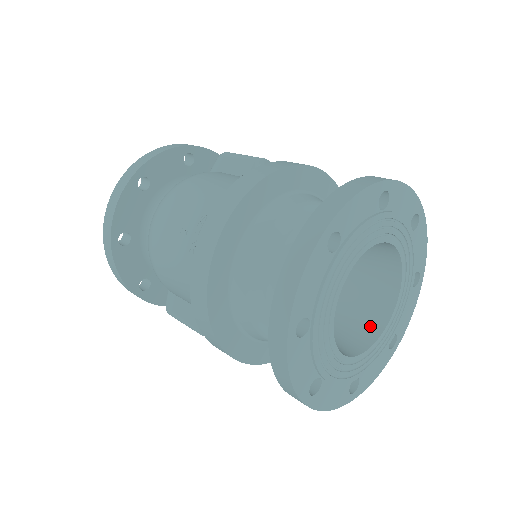
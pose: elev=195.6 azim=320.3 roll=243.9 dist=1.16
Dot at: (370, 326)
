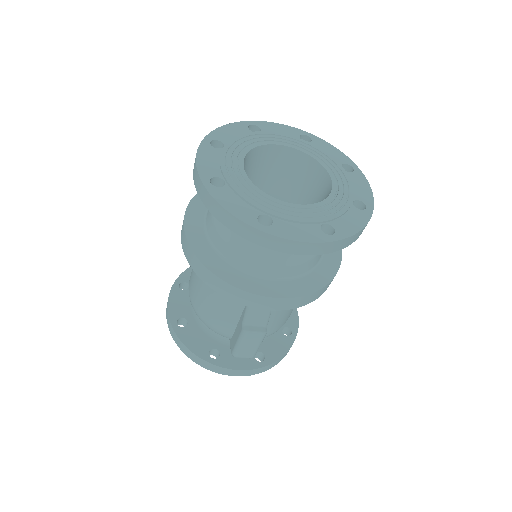
Dot at: occluded
